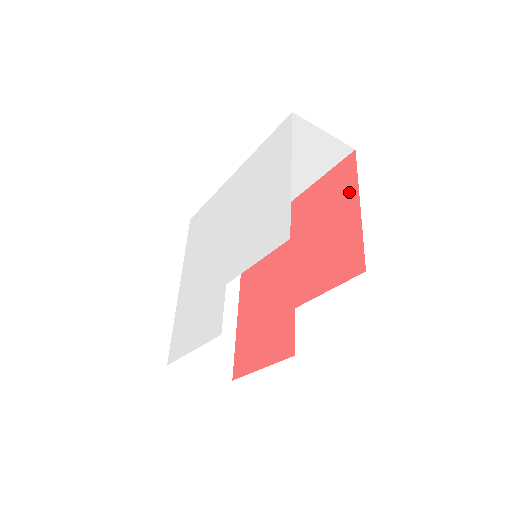
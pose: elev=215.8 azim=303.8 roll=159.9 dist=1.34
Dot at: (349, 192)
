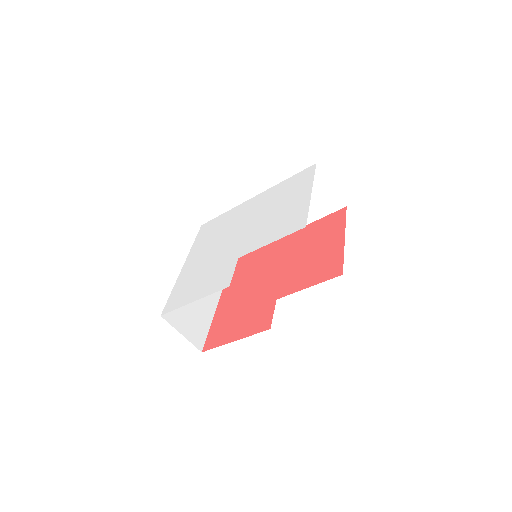
Dot at: (337, 230)
